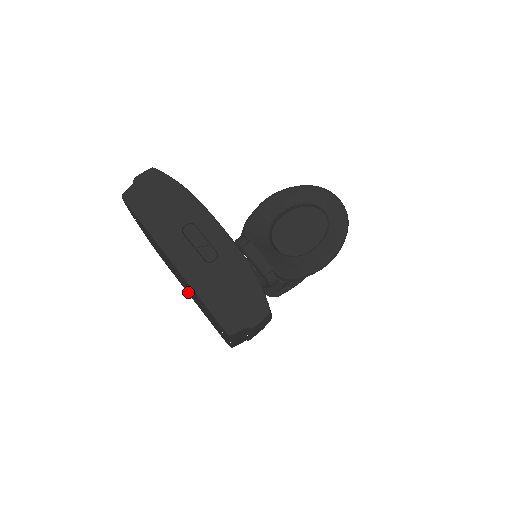
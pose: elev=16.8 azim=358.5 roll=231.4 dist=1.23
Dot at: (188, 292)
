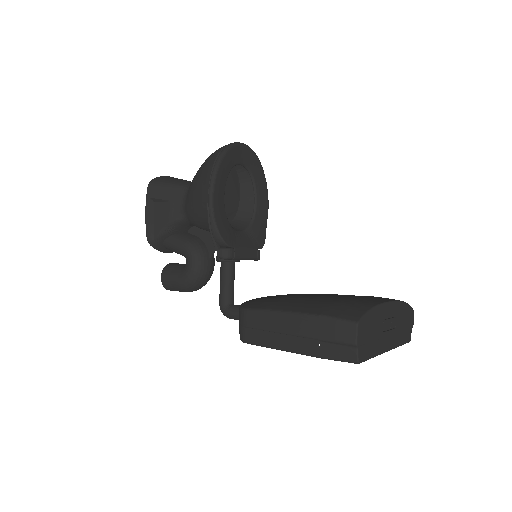
Dot at: occluded
